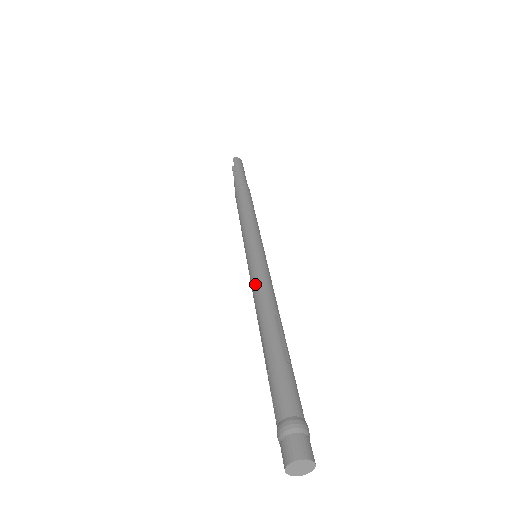
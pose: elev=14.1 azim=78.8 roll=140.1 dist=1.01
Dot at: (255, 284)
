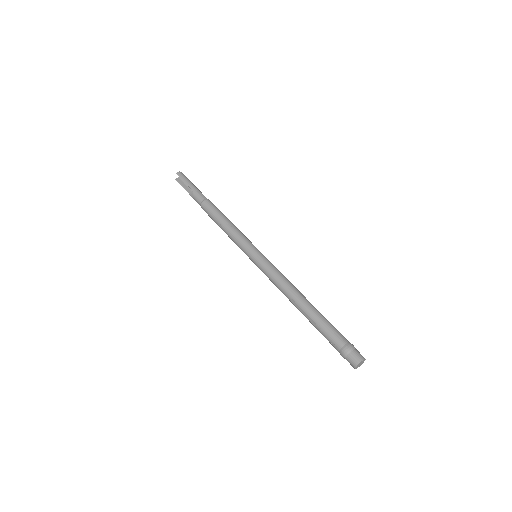
Dot at: (275, 277)
